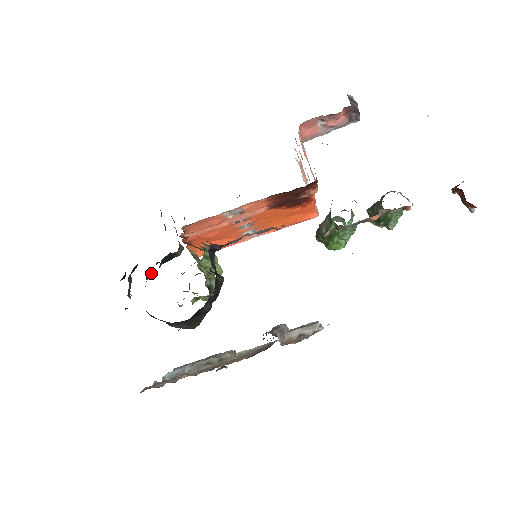
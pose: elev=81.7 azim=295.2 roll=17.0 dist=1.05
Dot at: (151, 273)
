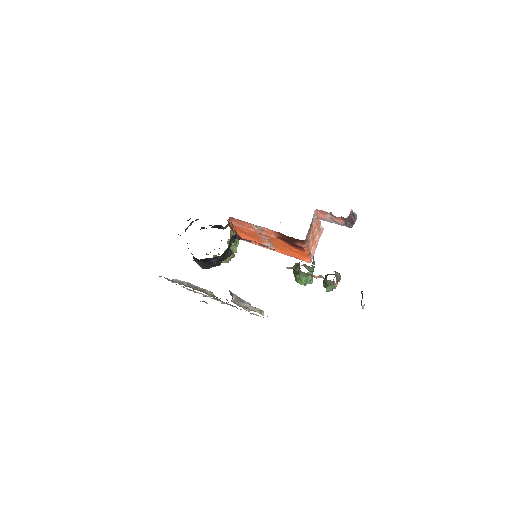
Dot at: (204, 228)
